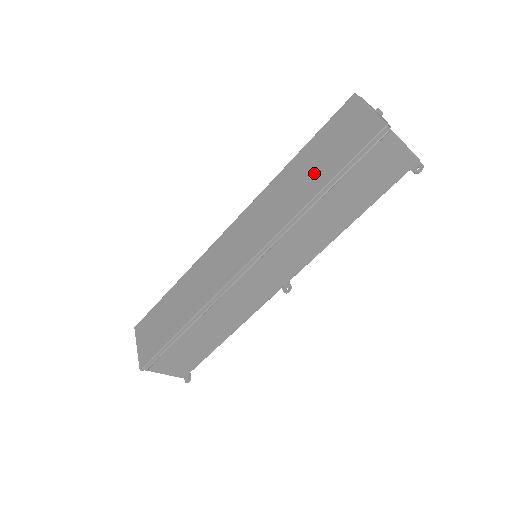
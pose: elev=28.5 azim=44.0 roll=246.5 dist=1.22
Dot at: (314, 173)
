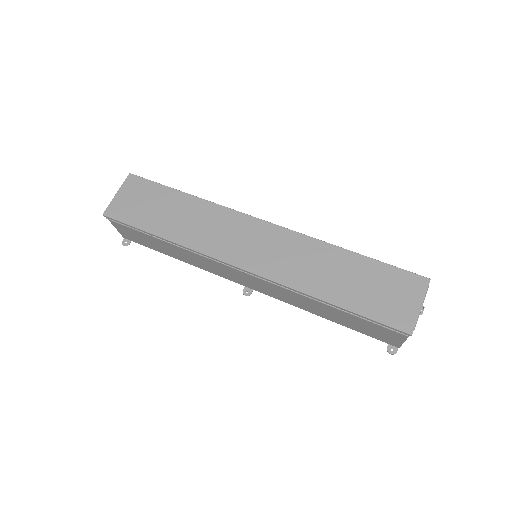
Dot at: (347, 286)
